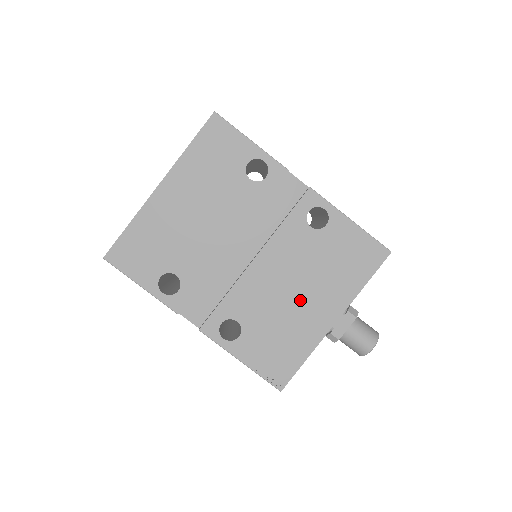
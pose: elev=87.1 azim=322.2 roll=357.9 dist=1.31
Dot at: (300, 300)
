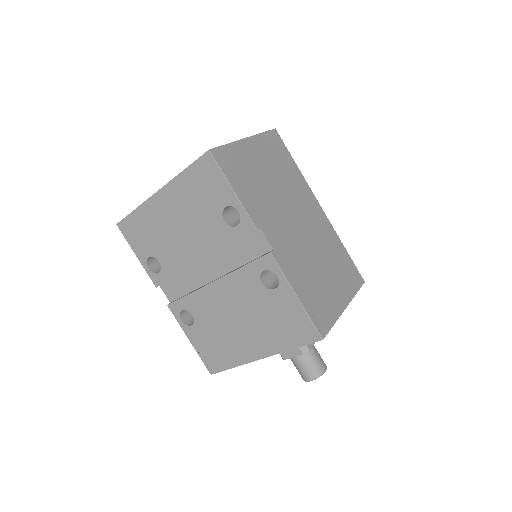
Dot at: (239, 329)
